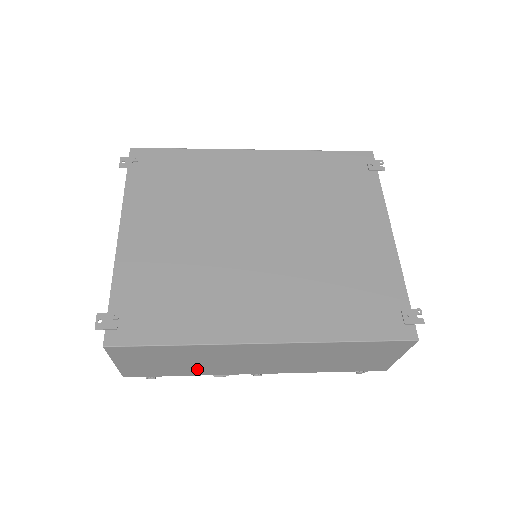
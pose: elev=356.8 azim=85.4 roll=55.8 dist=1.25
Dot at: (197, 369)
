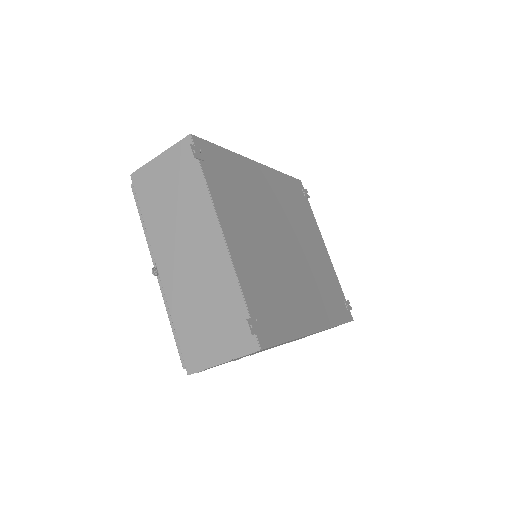
Dot at: occluded
